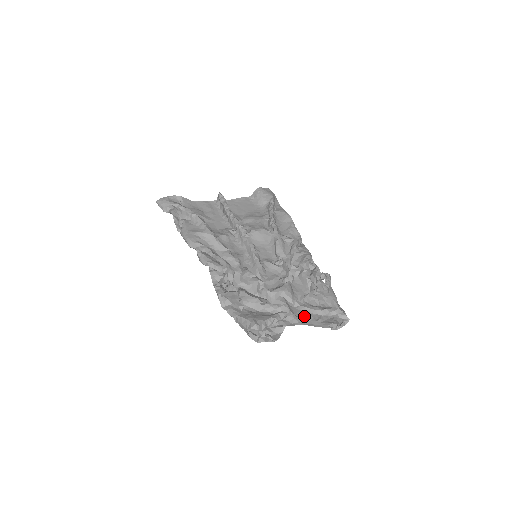
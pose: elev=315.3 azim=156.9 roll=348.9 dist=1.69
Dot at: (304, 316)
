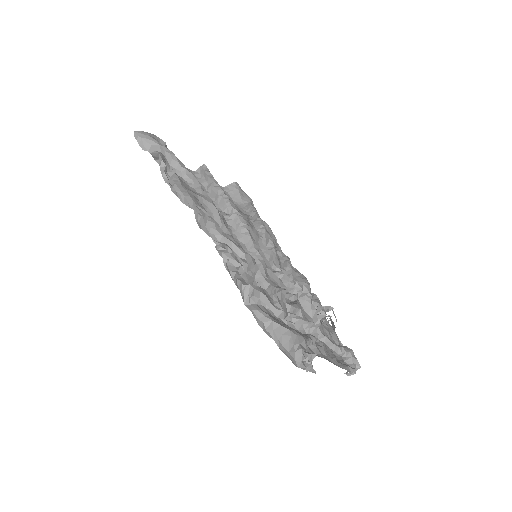
Dot at: (320, 348)
